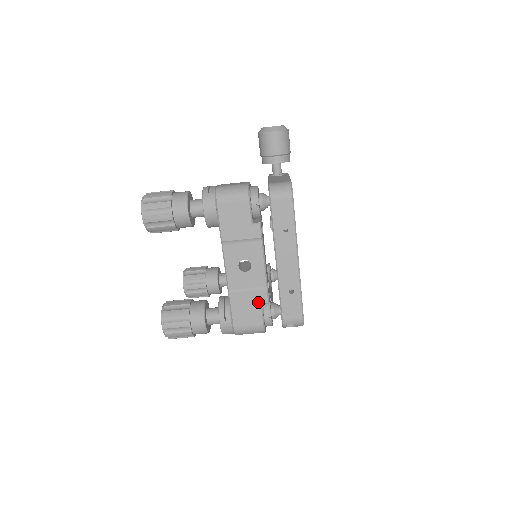
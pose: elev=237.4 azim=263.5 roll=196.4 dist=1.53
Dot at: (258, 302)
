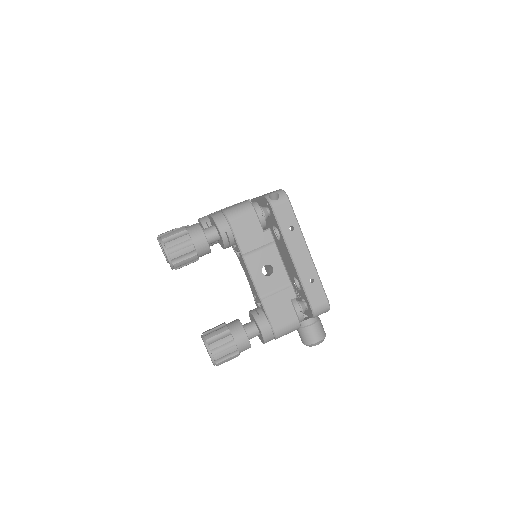
Dot at: occluded
